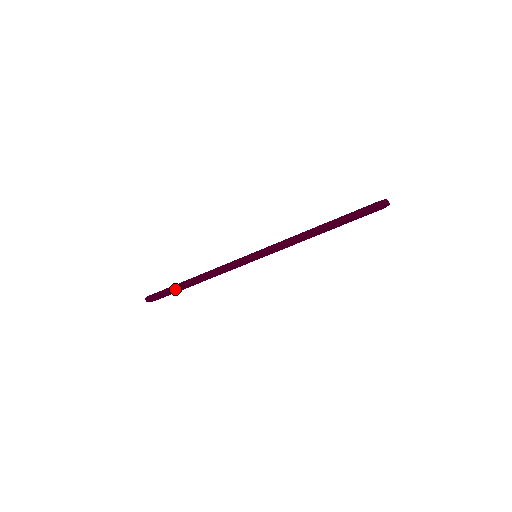
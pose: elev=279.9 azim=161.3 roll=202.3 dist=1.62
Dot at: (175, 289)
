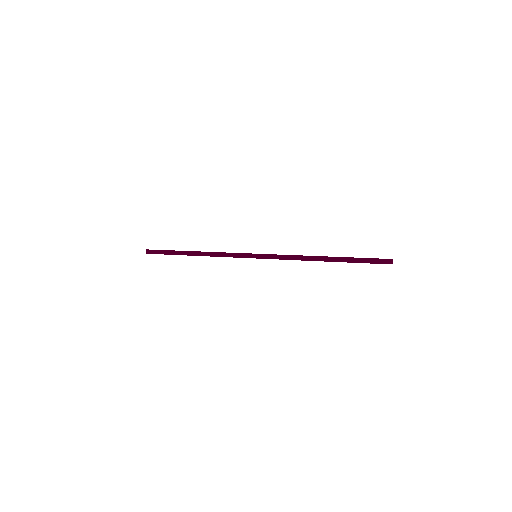
Dot at: (174, 254)
